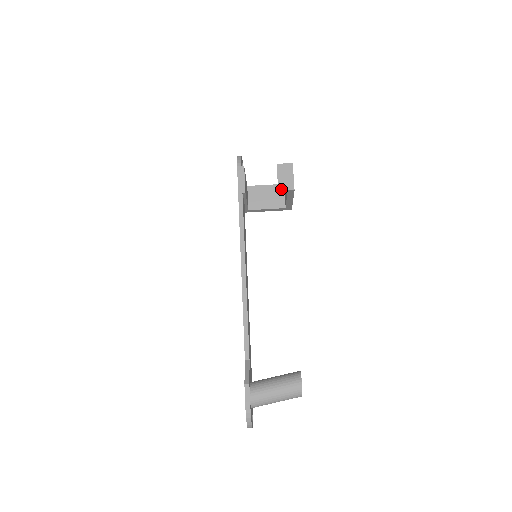
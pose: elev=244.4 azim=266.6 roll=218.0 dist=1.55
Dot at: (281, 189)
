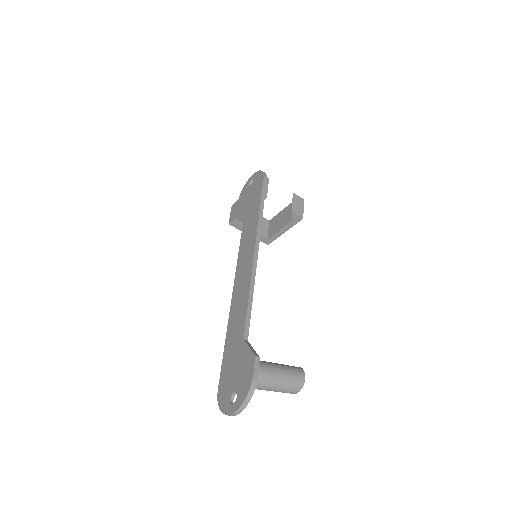
Dot at: (294, 212)
